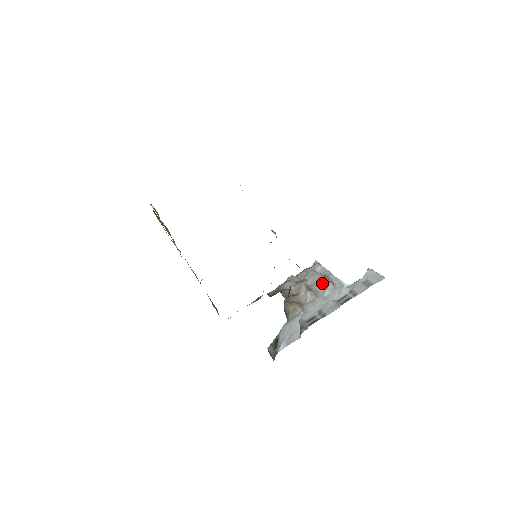
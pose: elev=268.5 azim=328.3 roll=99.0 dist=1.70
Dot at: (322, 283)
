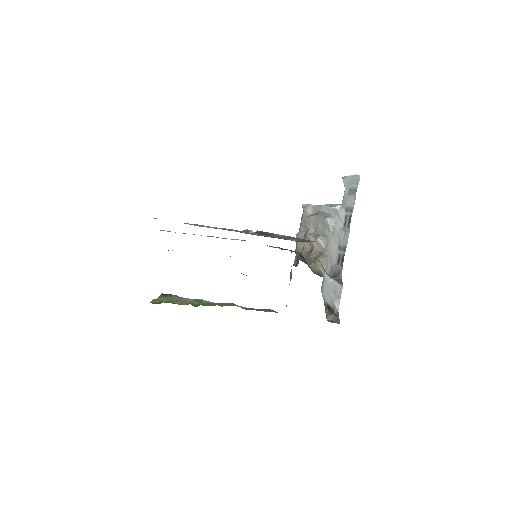
Dot at: (321, 223)
